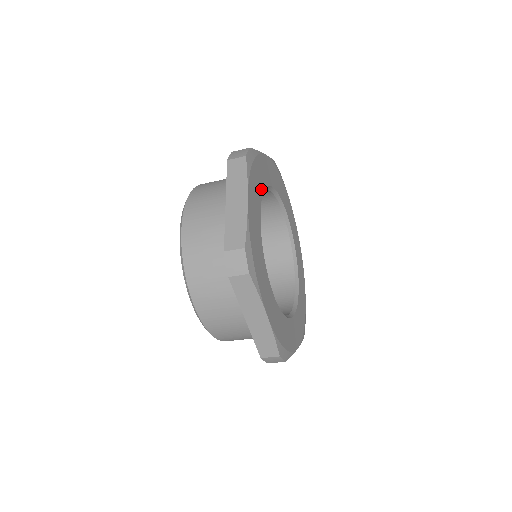
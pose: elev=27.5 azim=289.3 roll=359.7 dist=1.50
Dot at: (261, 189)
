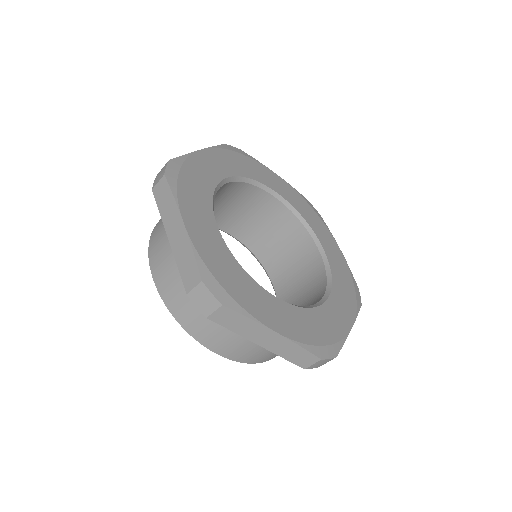
Dot at: (245, 174)
